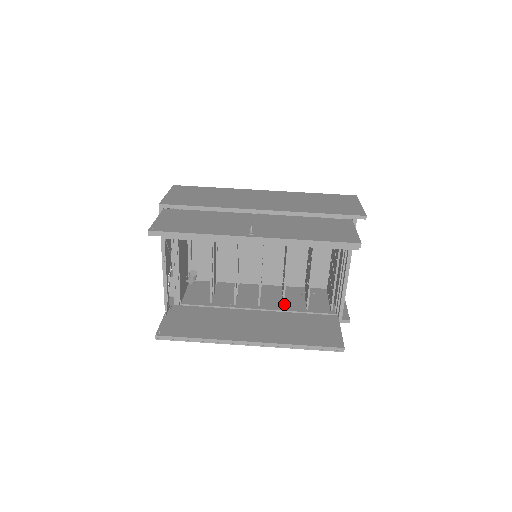
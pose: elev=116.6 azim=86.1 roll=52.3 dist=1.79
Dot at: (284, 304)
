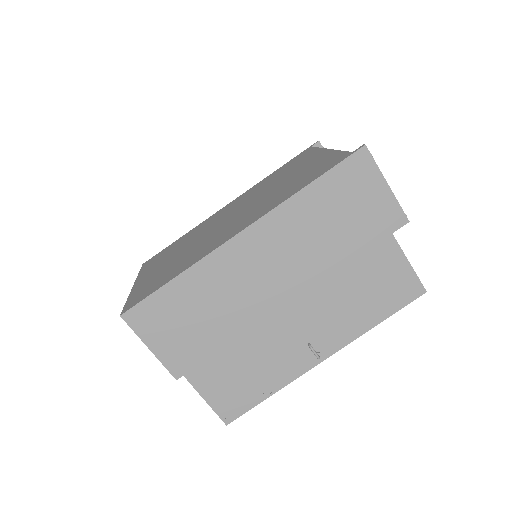
Dot at: occluded
